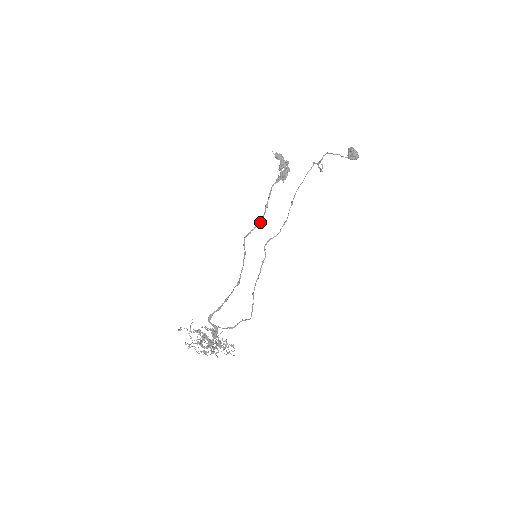
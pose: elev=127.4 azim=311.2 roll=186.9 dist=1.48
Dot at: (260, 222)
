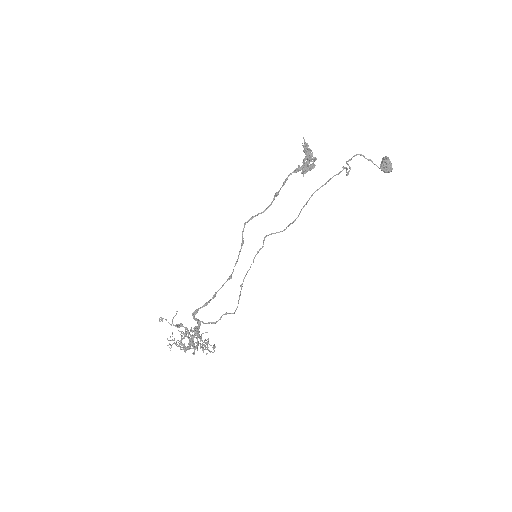
Dot at: (265, 210)
